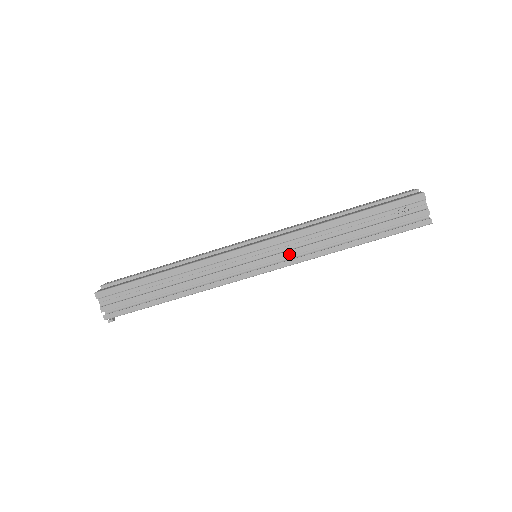
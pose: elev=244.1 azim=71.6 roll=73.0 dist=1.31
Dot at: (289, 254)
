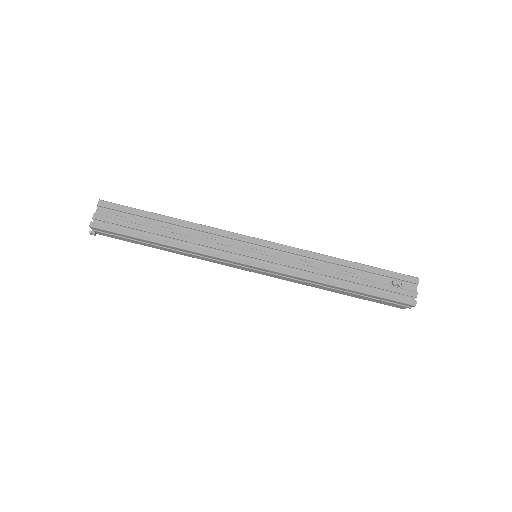
Dot at: (289, 264)
